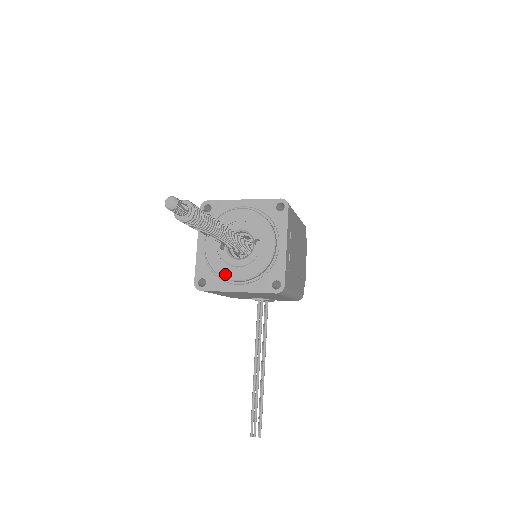
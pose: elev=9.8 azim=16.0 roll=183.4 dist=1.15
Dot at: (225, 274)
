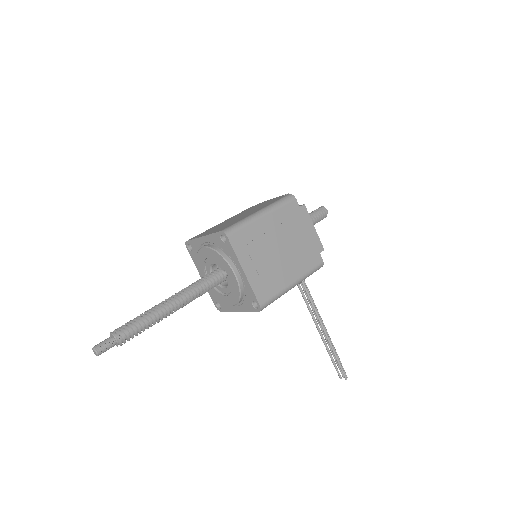
Dot at: (223, 301)
